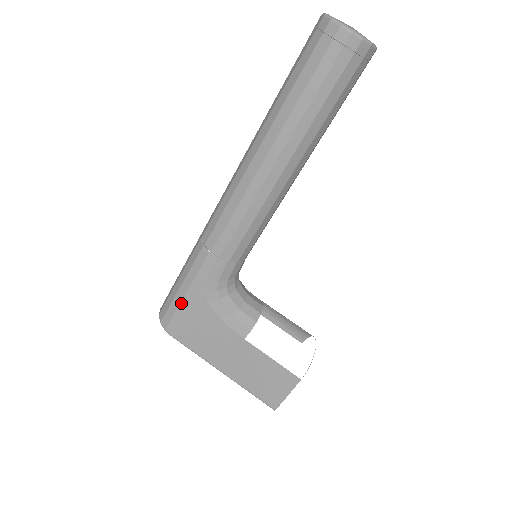
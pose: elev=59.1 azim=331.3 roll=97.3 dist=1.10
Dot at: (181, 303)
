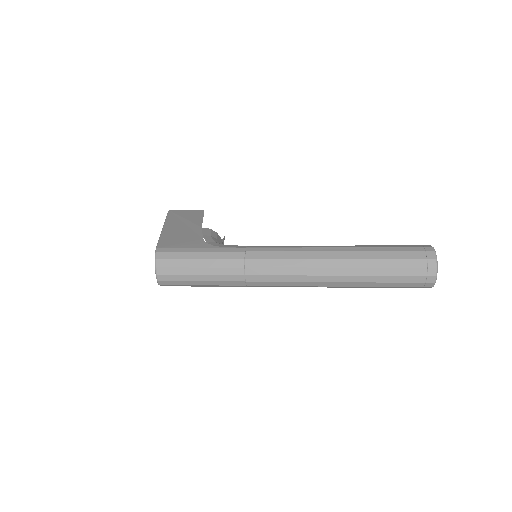
Dot at: (193, 286)
